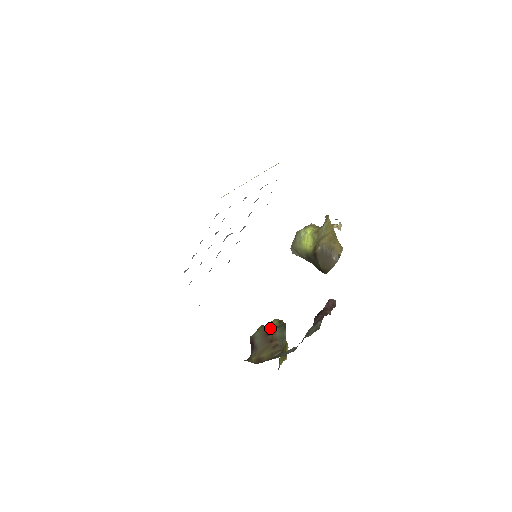
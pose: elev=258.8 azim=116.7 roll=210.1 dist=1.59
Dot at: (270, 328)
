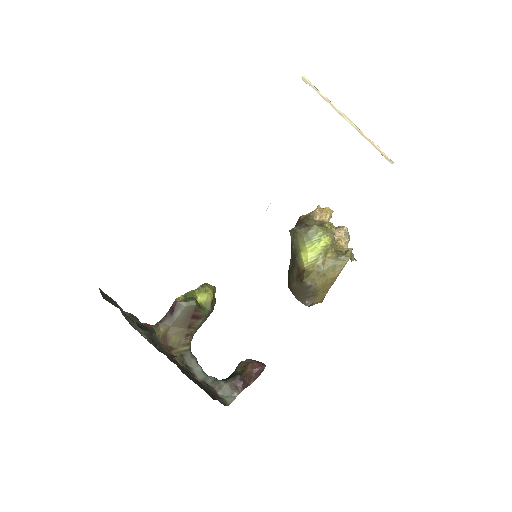
Dot at: (199, 312)
